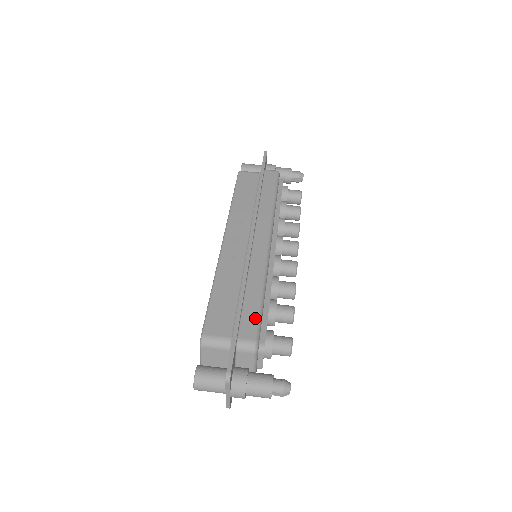
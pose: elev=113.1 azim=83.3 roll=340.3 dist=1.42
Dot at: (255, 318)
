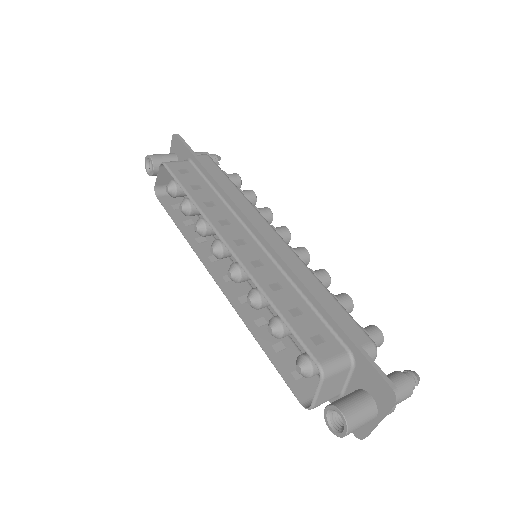
Dot at: (349, 318)
